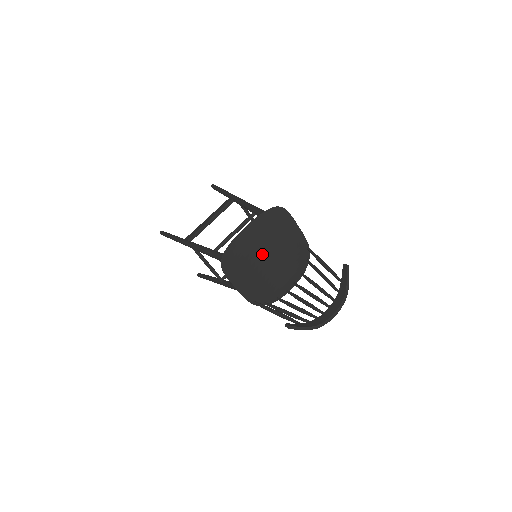
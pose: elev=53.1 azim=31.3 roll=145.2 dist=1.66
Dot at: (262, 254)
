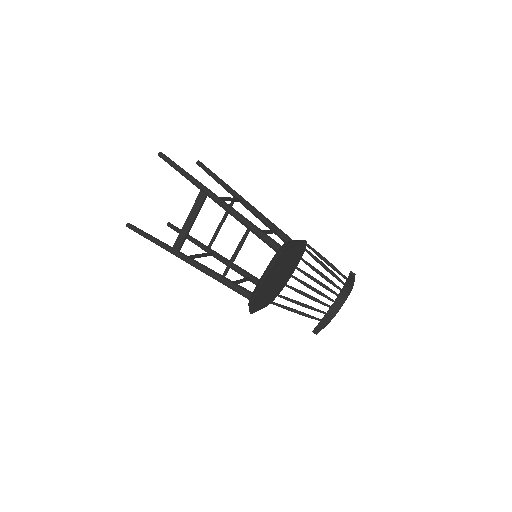
Dot at: (275, 278)
